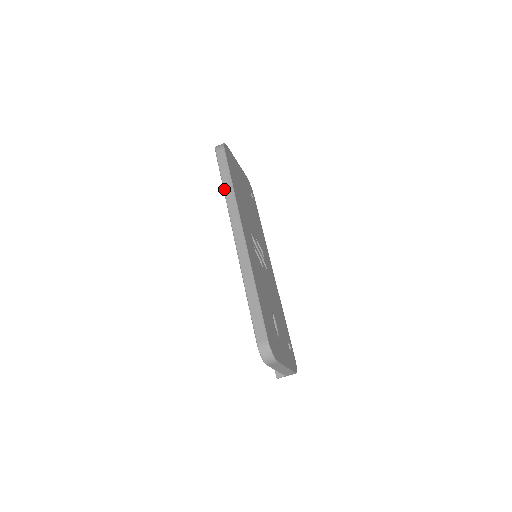
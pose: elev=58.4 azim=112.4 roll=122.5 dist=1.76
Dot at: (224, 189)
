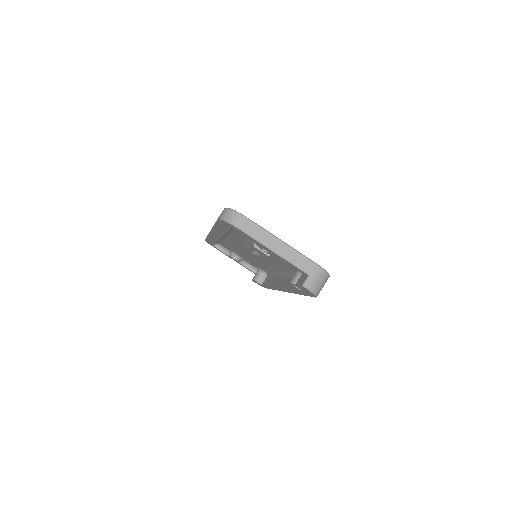
Dot at: occluded
